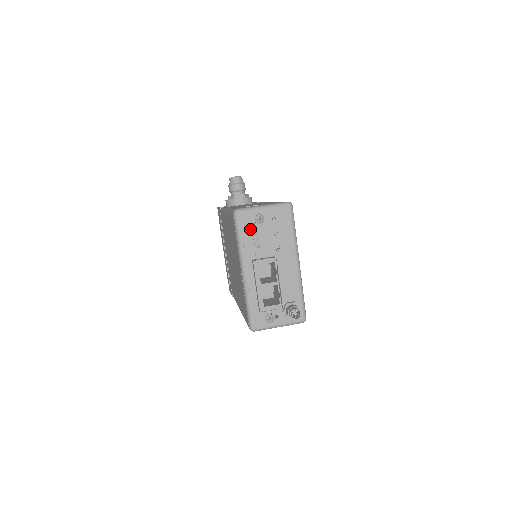
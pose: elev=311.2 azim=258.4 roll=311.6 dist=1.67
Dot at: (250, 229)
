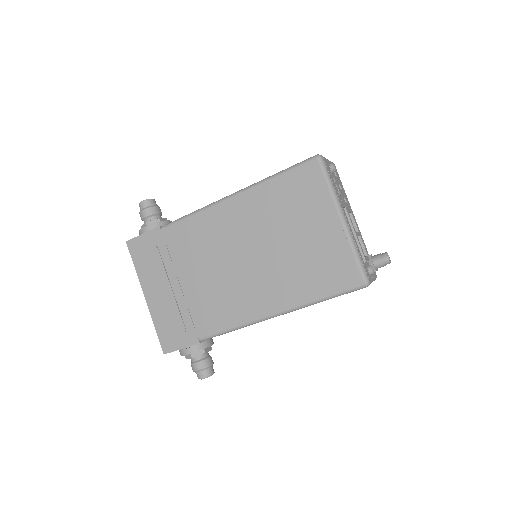
Dot at: (332, 176)
